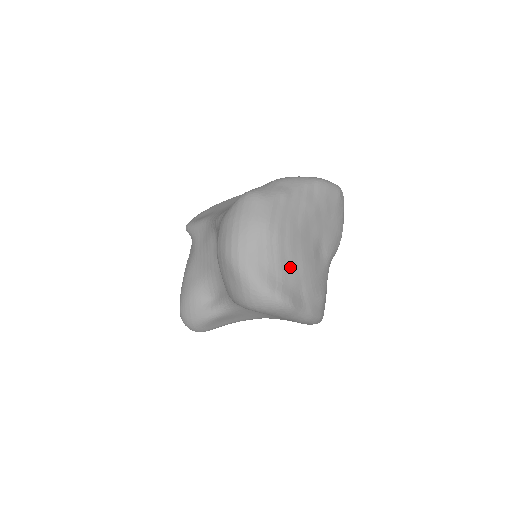
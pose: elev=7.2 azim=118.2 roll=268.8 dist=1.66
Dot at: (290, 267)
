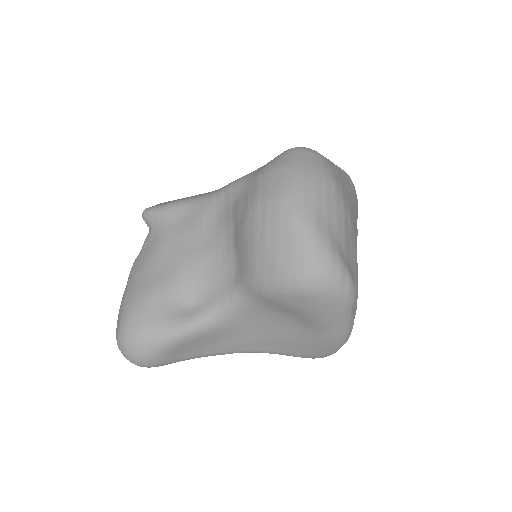
Dot at: (350, 246)
